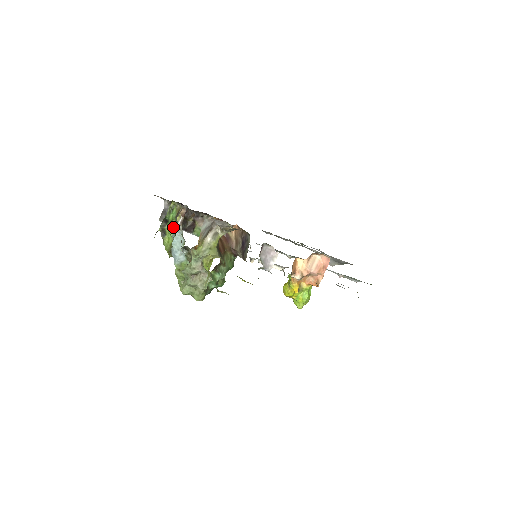
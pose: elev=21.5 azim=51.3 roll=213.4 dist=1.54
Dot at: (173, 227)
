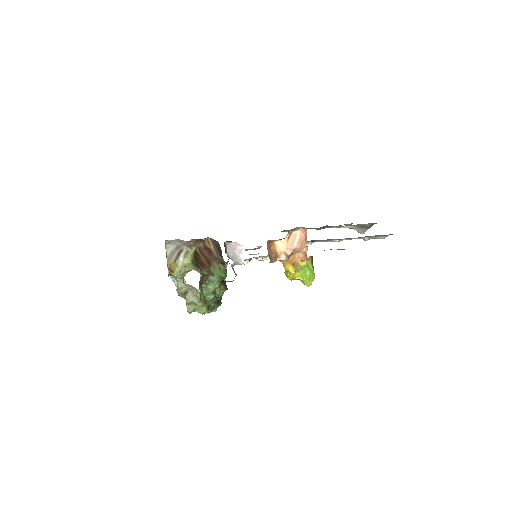
Dot at: occluded
